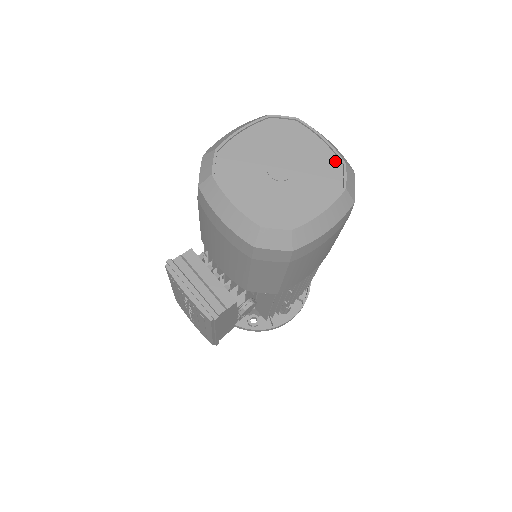
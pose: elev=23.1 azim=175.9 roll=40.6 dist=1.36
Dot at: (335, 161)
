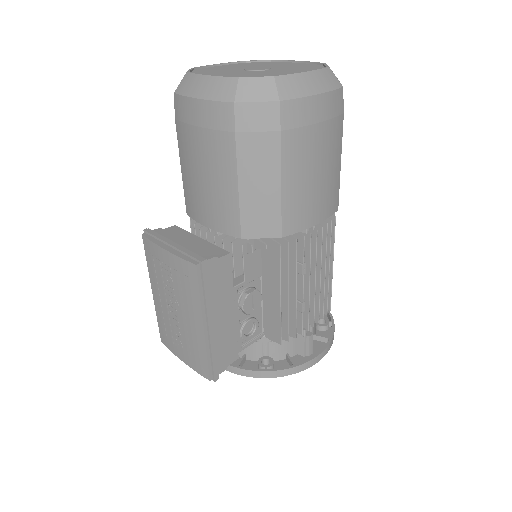
Dot at: (314, 65)
